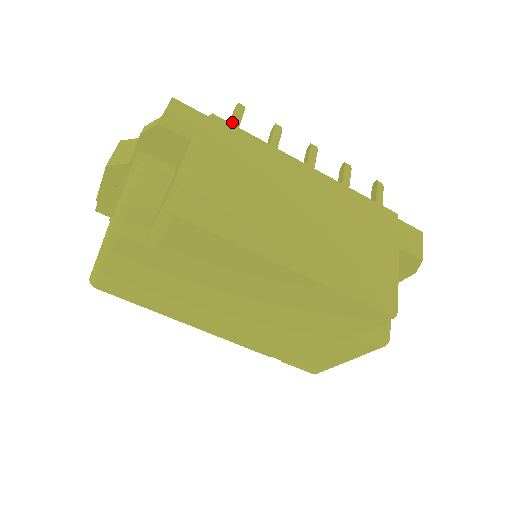
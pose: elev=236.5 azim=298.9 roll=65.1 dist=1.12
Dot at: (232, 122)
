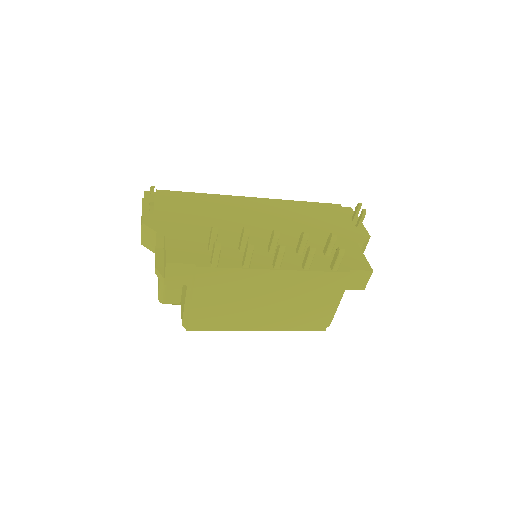
Dot at: (212, 265)
